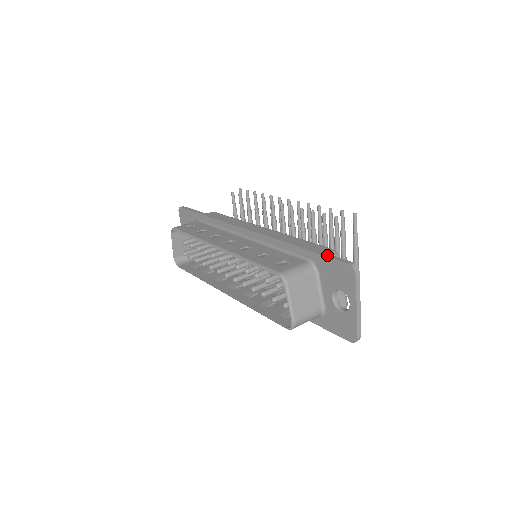
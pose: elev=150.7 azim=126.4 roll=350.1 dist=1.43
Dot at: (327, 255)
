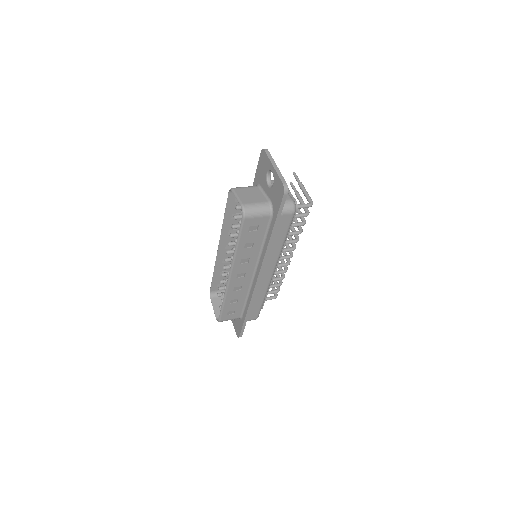
Dot at: (258, 169)
